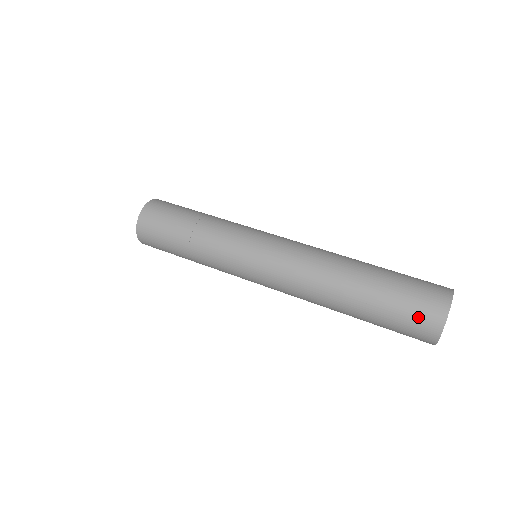
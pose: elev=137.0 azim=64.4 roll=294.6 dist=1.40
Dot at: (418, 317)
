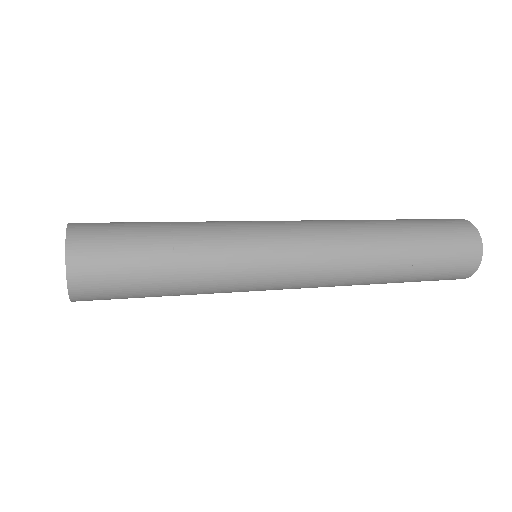
Dot at: (459, 263)
